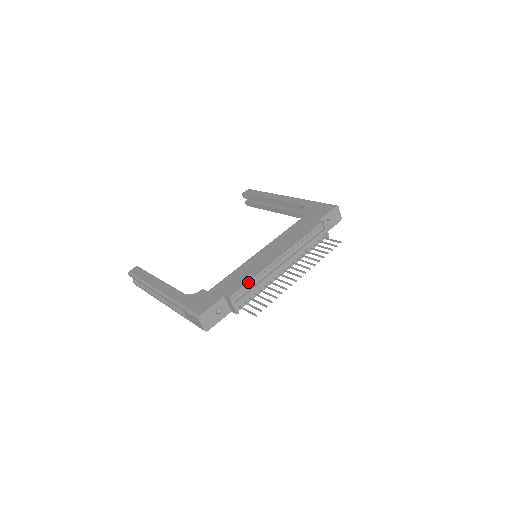
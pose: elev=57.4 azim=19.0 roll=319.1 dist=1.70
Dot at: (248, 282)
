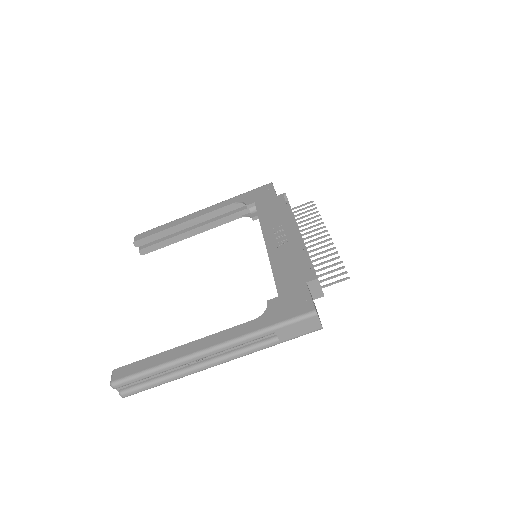
Dot at: (307, 260)
